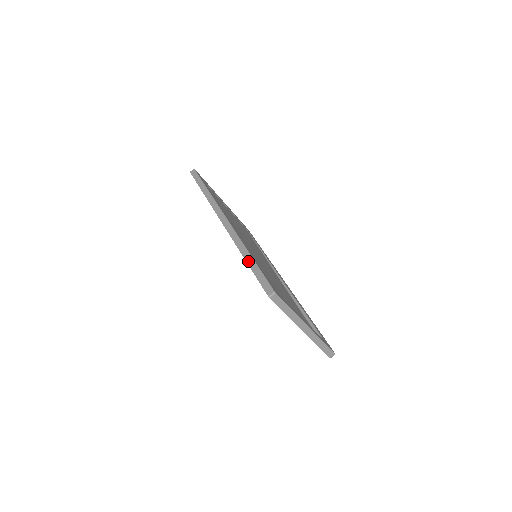
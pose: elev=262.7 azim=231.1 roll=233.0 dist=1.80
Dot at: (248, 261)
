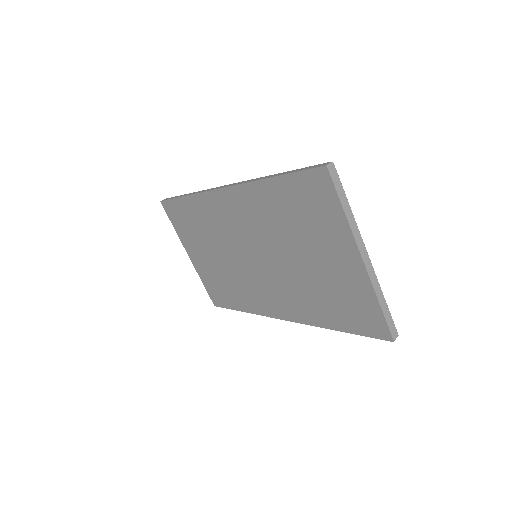
Dot at: (276, 175)
